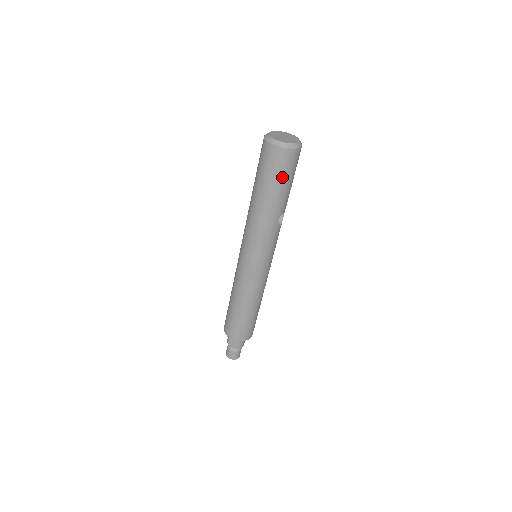
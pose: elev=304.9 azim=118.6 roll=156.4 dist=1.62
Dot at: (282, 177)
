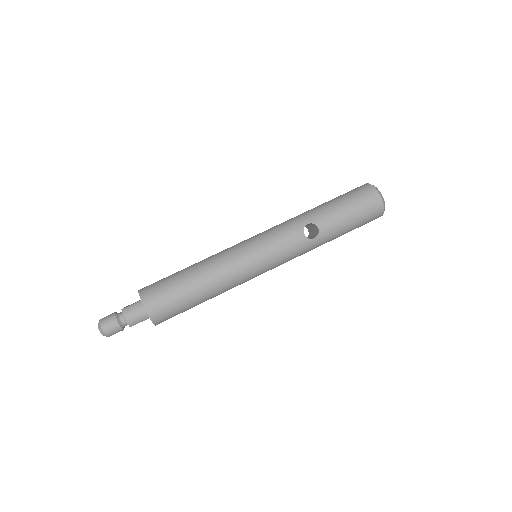
Dot at: (348, 198)
